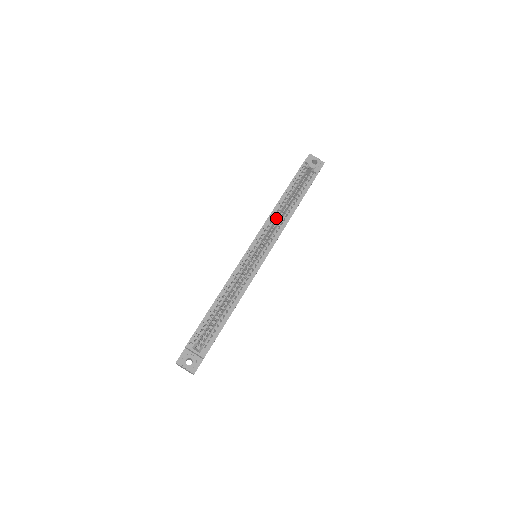
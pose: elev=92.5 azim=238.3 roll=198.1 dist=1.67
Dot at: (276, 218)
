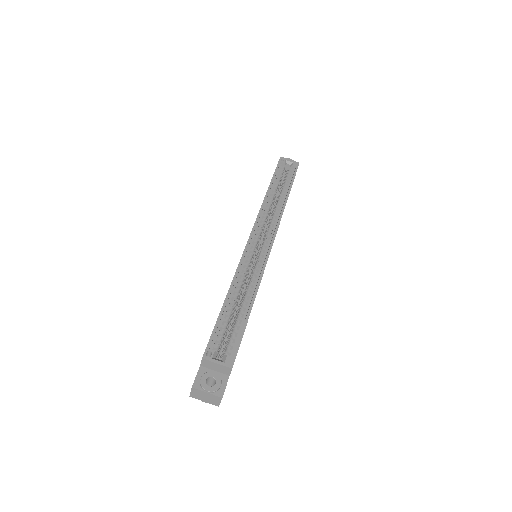
Dot at: (269, 210)
